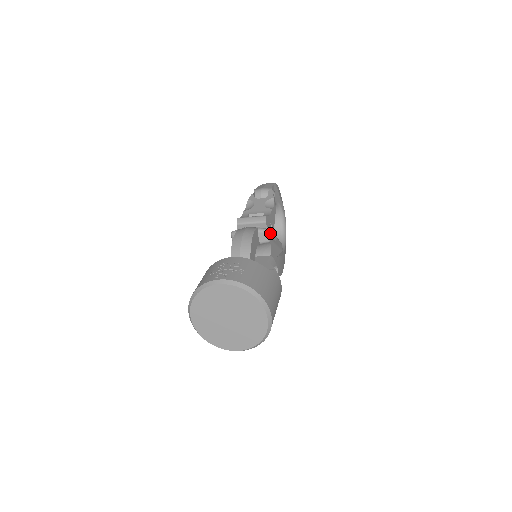
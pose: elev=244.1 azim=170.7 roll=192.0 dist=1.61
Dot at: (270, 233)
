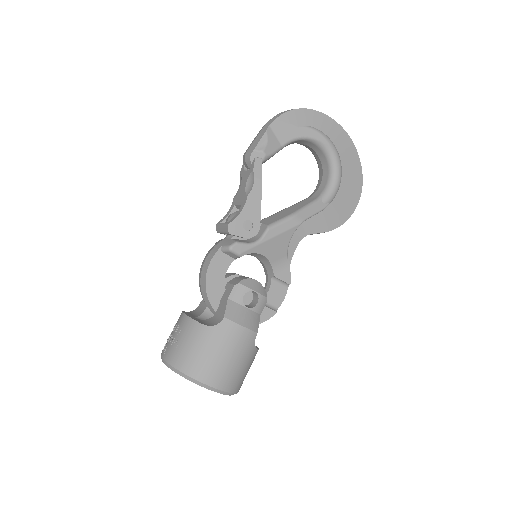
Dot at: (237, 247)
